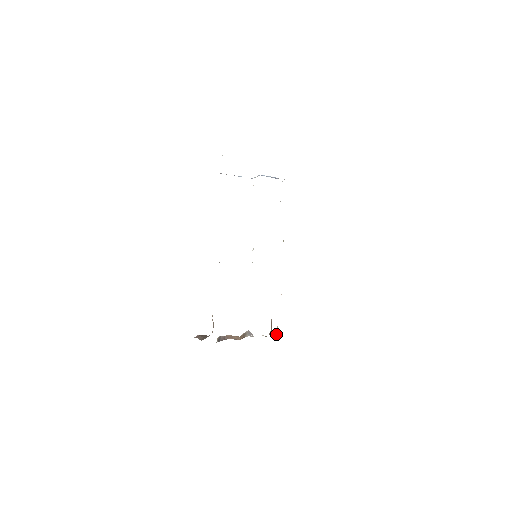
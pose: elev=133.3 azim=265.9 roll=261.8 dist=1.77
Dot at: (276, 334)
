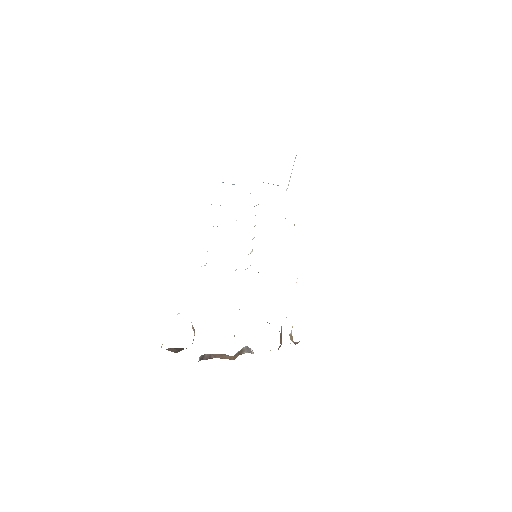
Dot at: (291, 336)
